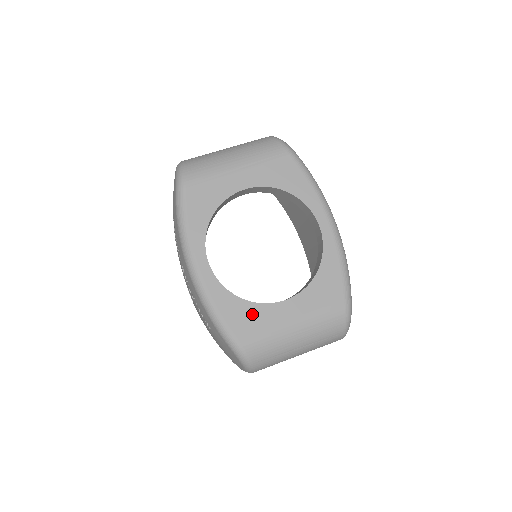
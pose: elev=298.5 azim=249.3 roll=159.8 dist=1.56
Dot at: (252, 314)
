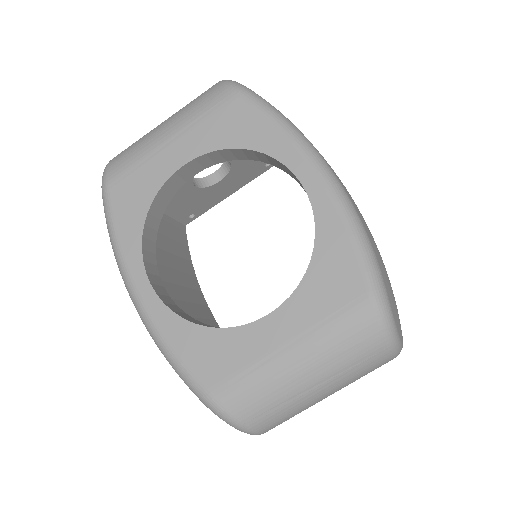
Dot at: (222, 347)
